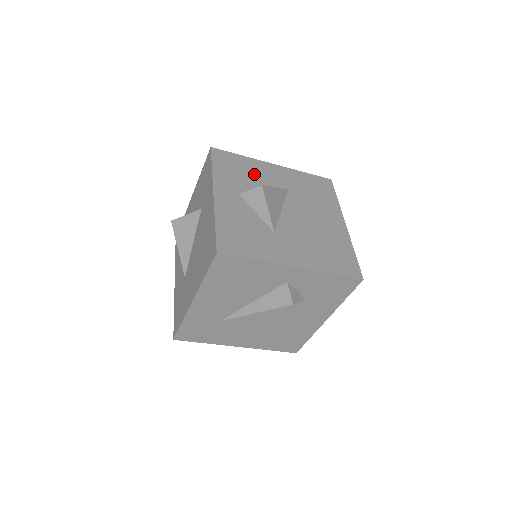
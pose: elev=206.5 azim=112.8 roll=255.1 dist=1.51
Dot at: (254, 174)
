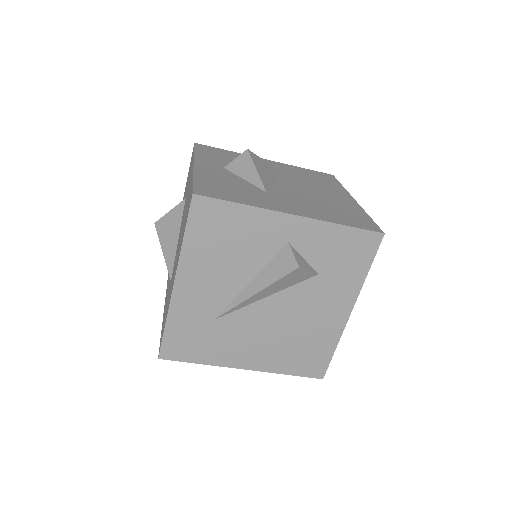
Dot at: occluded
